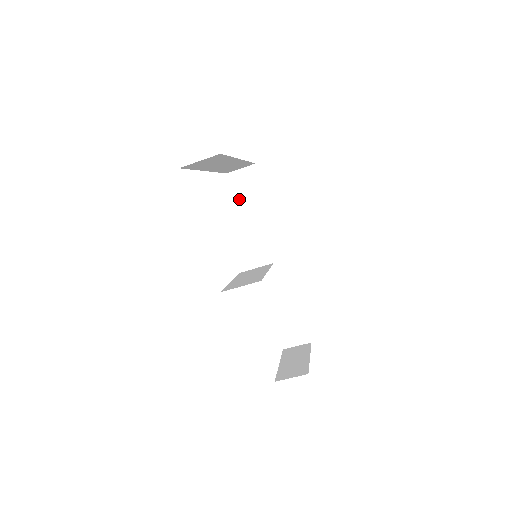
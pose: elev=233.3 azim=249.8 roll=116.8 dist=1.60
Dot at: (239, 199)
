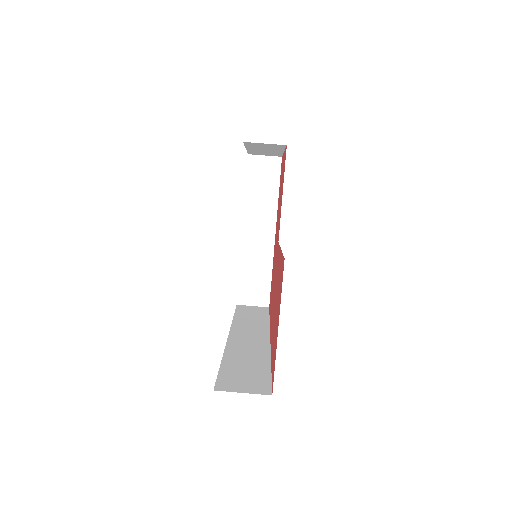
Dot at: (239, 313)
